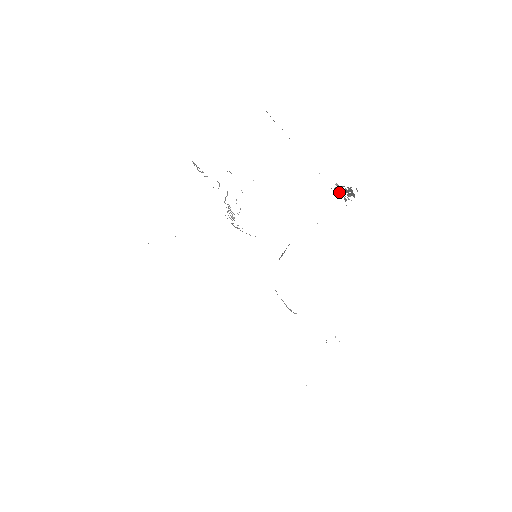
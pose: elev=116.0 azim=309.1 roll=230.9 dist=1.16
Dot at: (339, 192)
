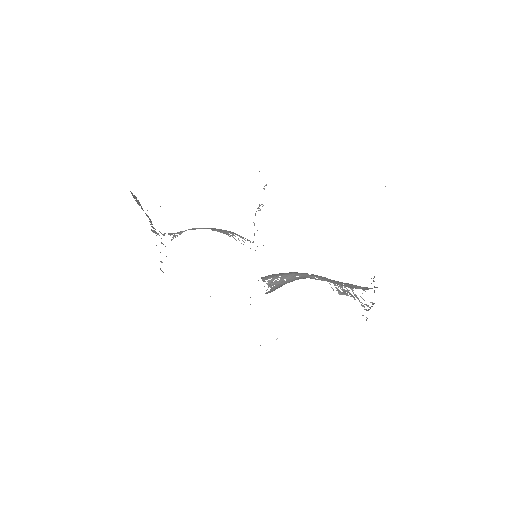
Dot at: (374, 277)
